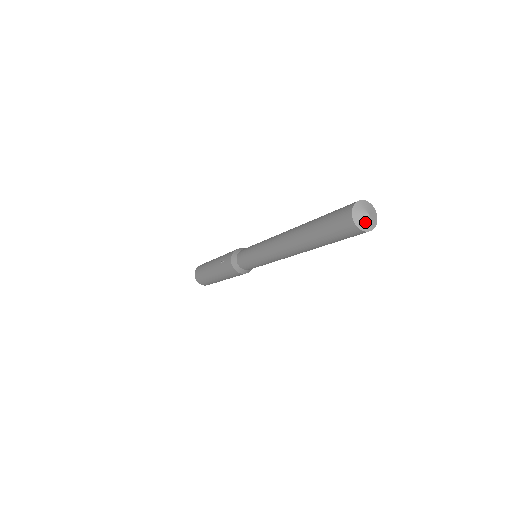
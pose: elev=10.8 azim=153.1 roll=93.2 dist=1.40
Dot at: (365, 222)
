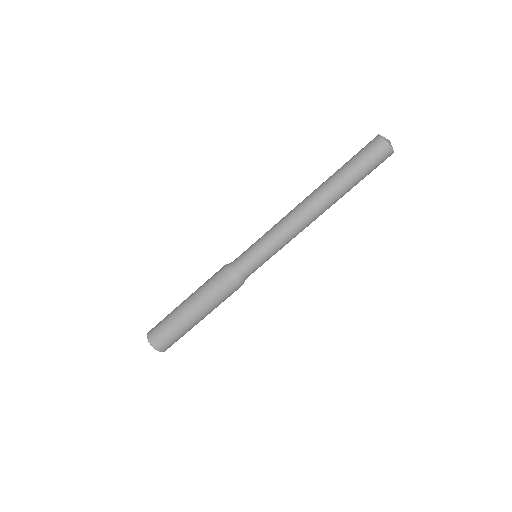
Dot at: (389, 142)
